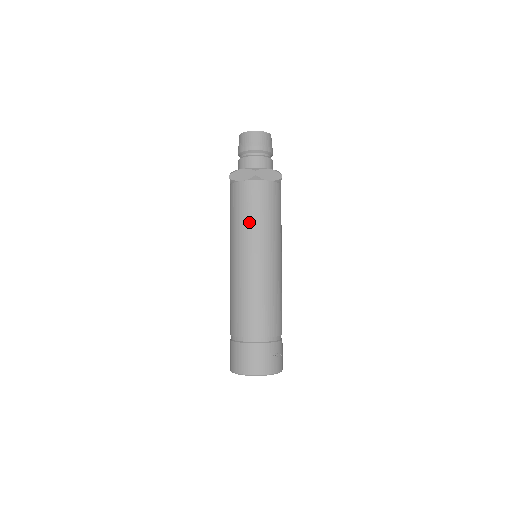
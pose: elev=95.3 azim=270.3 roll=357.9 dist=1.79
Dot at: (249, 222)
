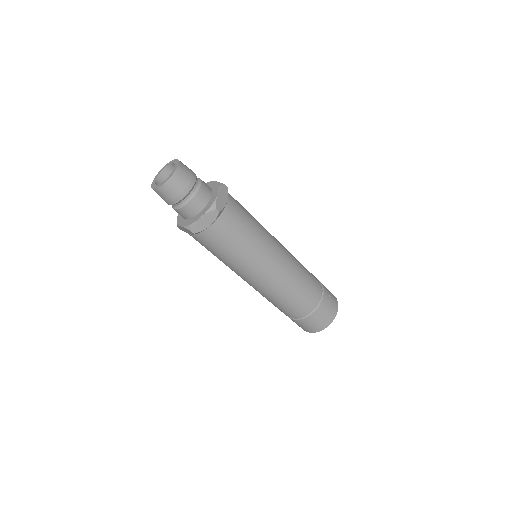
Dot at: (246, 247)
